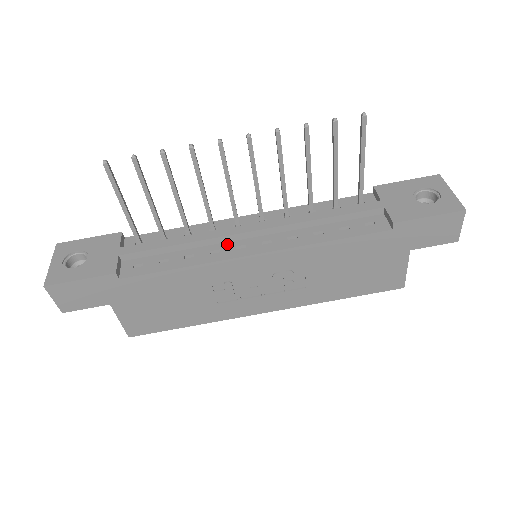
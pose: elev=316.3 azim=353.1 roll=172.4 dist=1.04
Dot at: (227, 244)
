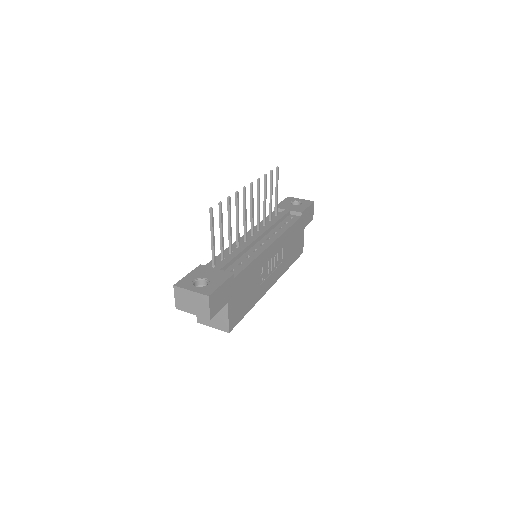
Dot at: (255, 246)
